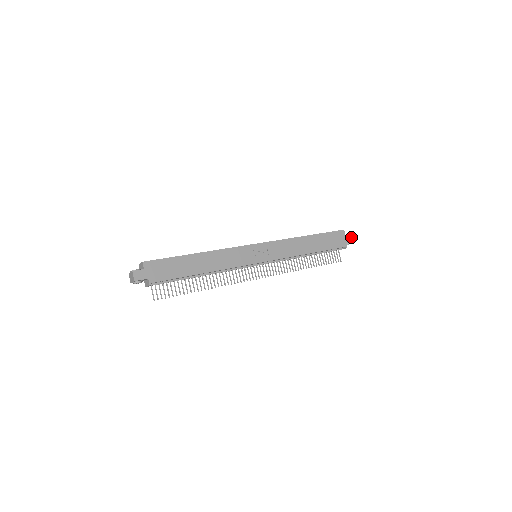
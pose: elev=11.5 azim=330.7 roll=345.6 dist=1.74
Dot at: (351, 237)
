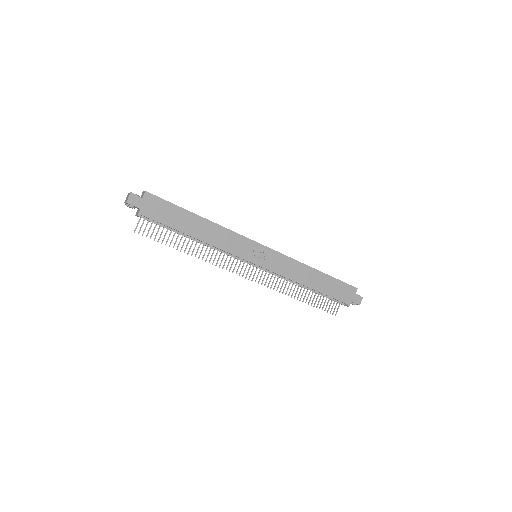
Dot at: (360, 300)
